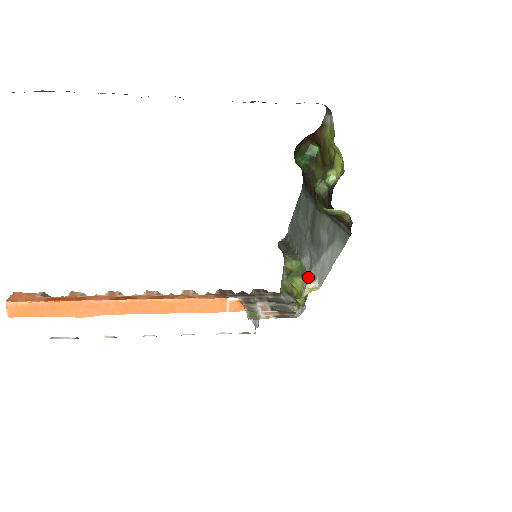
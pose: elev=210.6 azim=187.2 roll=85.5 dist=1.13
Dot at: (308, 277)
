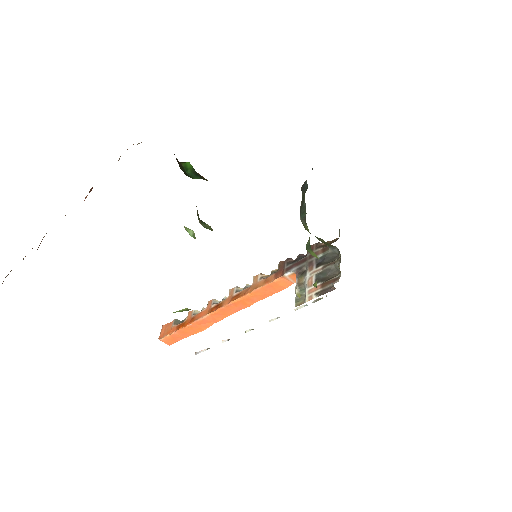
Dot at: occluded
